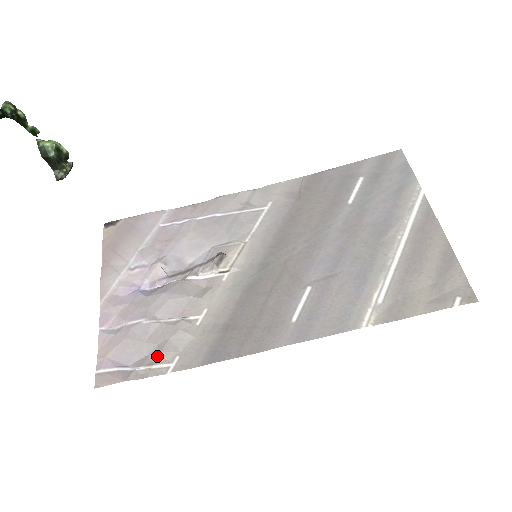
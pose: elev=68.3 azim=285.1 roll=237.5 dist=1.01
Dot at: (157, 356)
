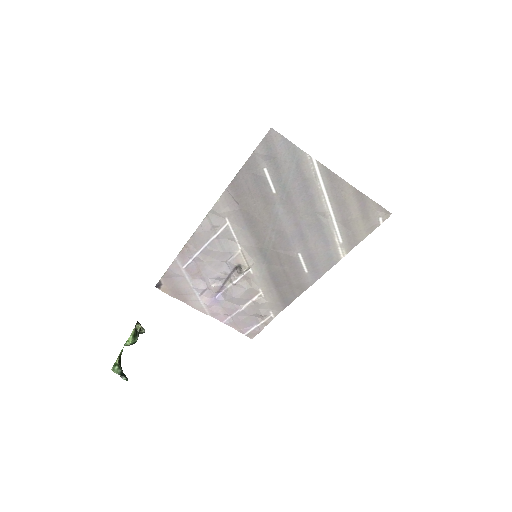
Dot at: (262, 317)
